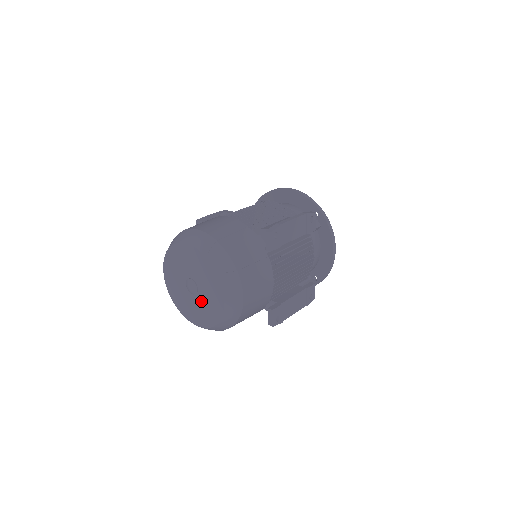
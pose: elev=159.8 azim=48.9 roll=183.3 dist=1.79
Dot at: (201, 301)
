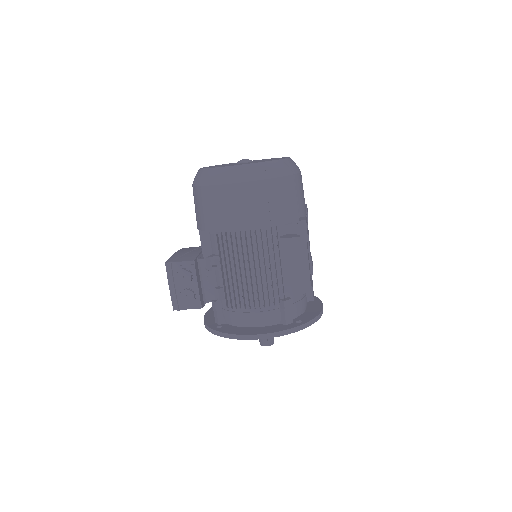
Dot at: occluded
